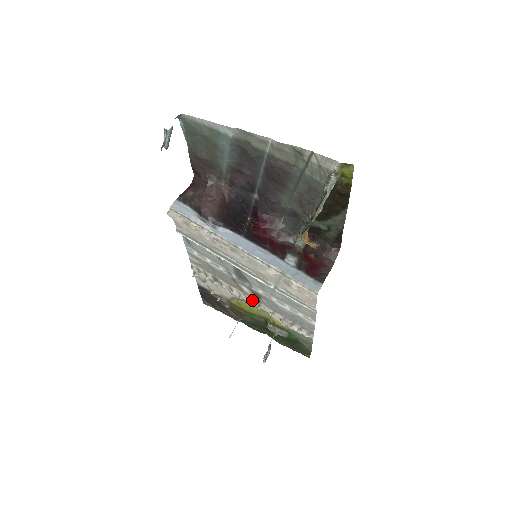
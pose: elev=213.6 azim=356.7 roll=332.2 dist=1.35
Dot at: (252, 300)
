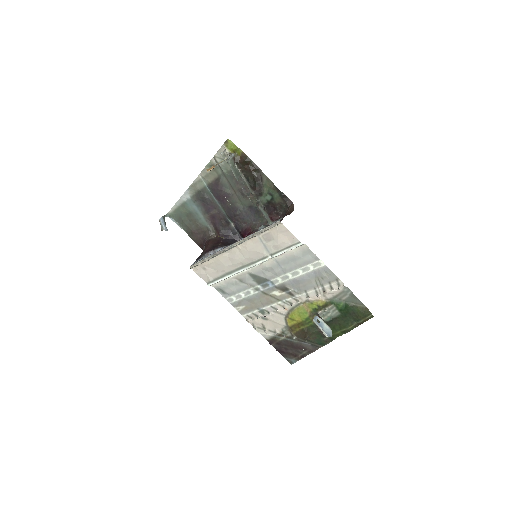
Dot at: (290, 301)
